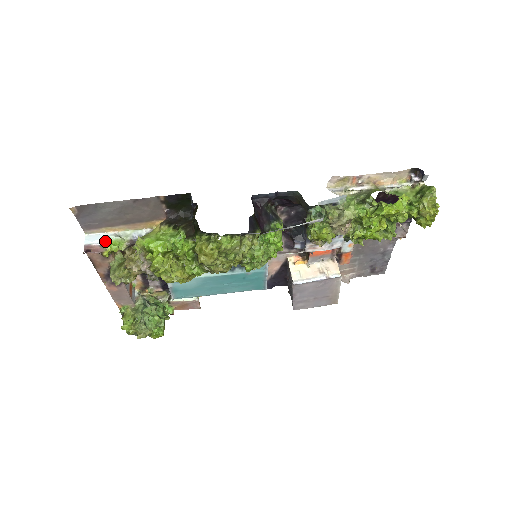
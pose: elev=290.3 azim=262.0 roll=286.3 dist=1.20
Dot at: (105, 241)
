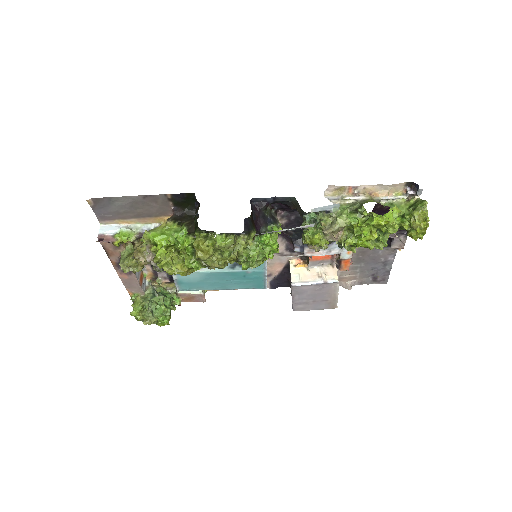
Dot at: (117, 232)
